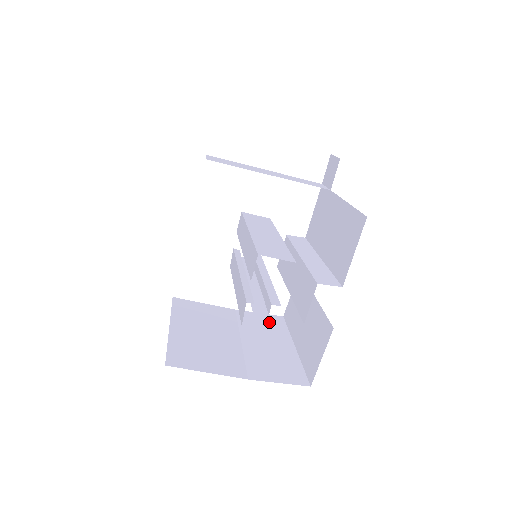
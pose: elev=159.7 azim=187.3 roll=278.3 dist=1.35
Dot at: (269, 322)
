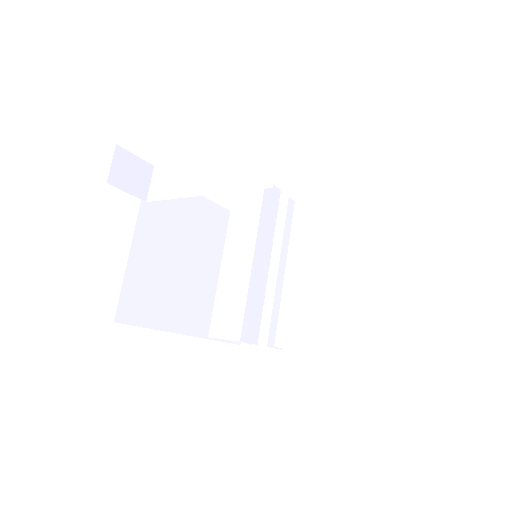
Dot at: (348, 241)
